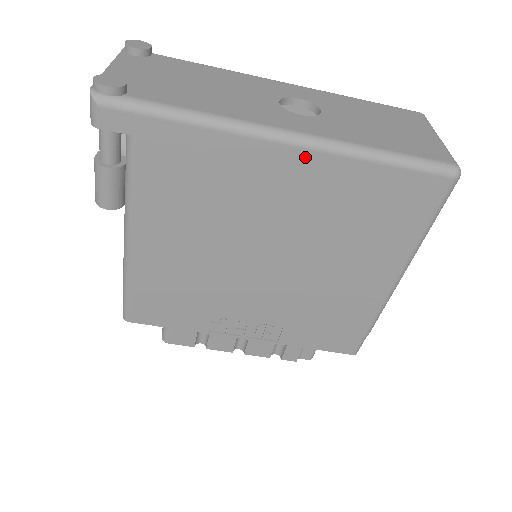
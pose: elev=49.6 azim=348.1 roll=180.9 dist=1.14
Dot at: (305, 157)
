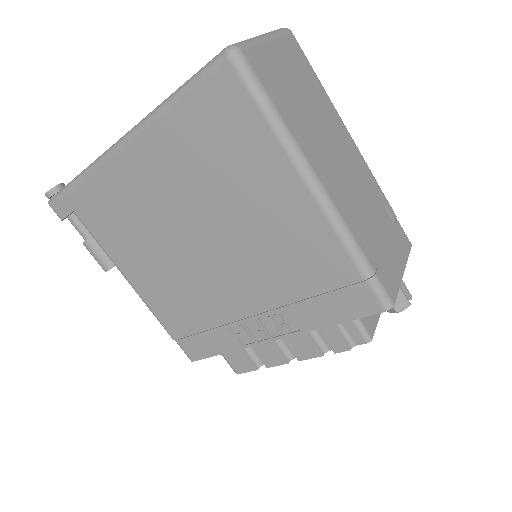
Dot at: (138, 146)
